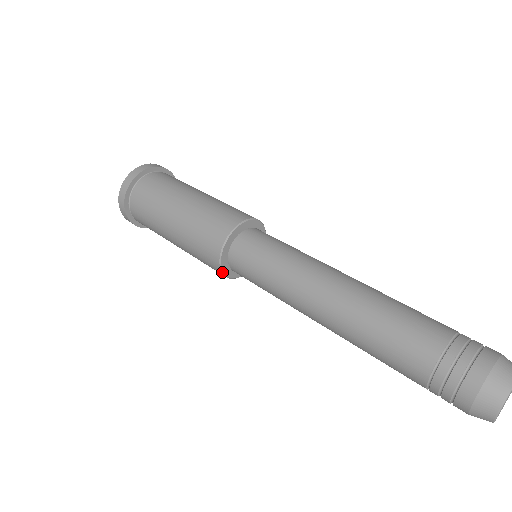
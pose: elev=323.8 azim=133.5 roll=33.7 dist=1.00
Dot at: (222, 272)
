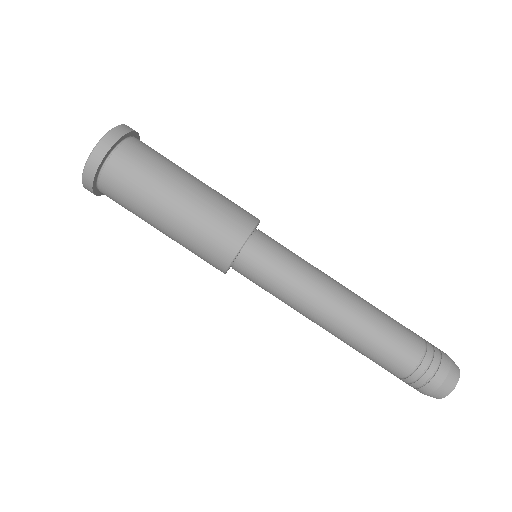
Dot at: occluded
